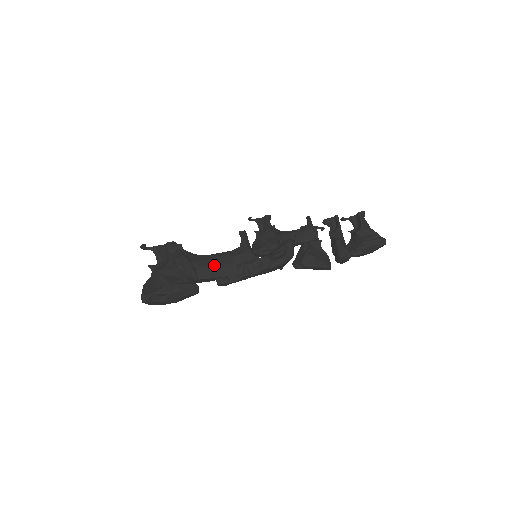
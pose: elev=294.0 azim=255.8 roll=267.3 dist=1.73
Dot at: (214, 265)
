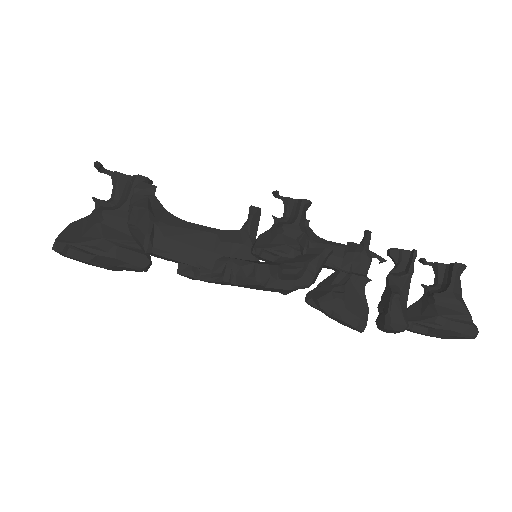
Dot at: (185, 241)
